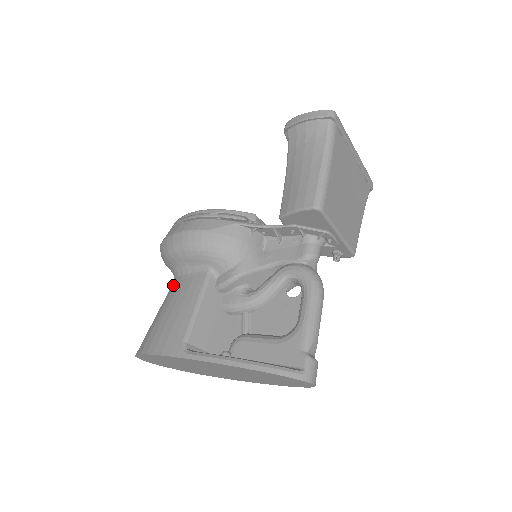
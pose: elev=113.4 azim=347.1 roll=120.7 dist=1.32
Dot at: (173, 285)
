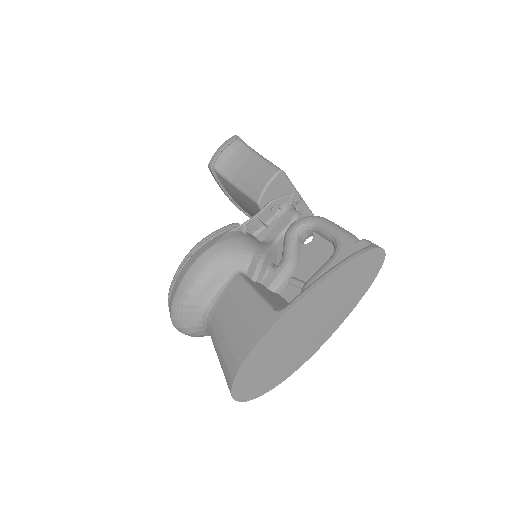
Dot at: (212, 318)
